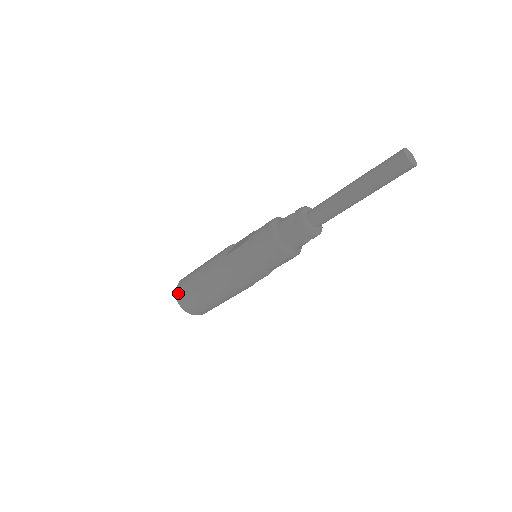
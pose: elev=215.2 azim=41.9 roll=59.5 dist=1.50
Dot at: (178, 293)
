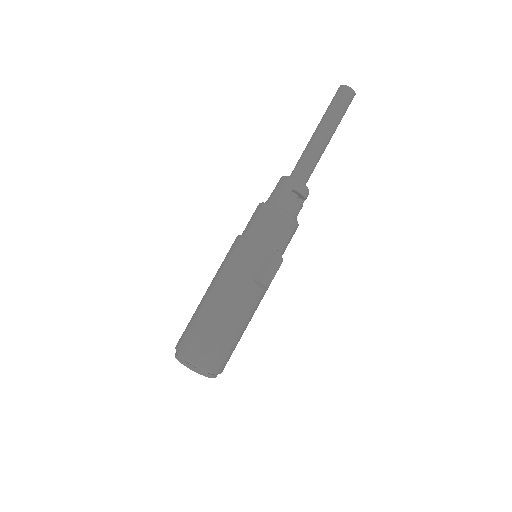
Dot at: occluded
